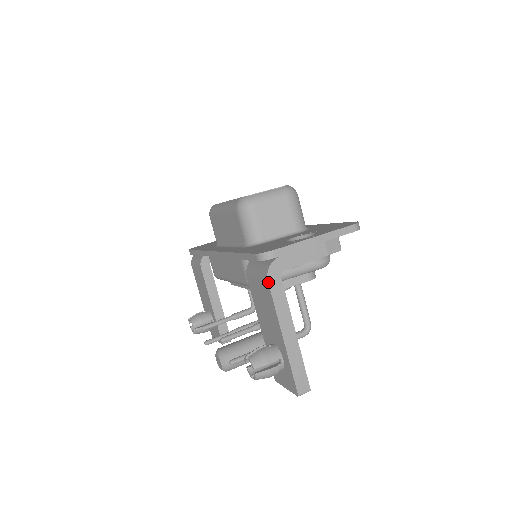
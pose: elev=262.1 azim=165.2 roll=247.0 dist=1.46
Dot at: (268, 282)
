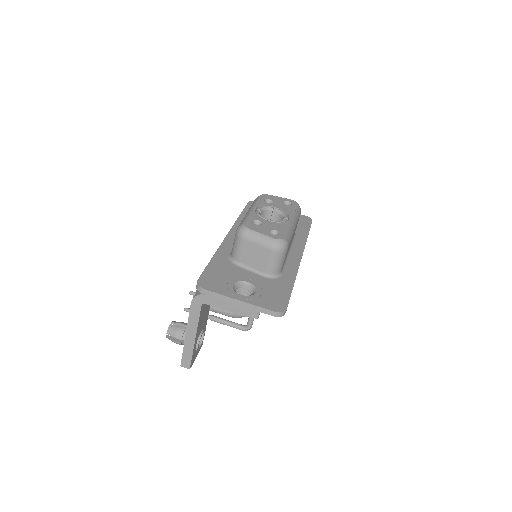
Dot at: (191, 303)
